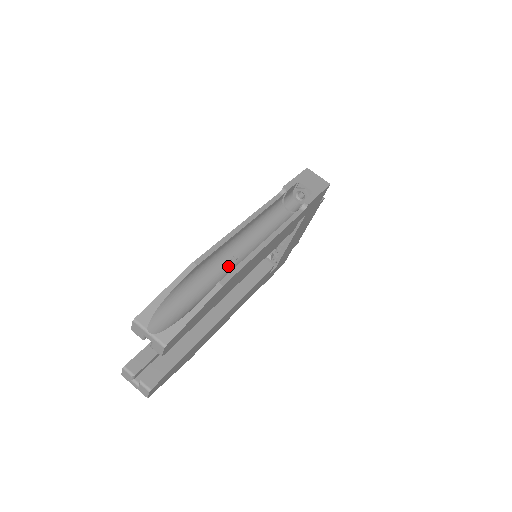
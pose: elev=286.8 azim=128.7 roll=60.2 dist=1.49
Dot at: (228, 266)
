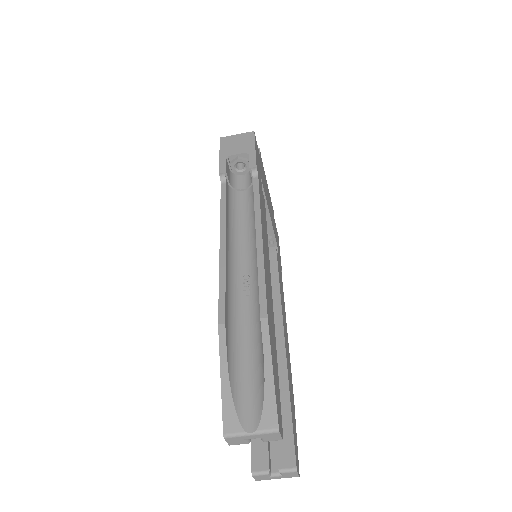
Dot at: (249, 293)
